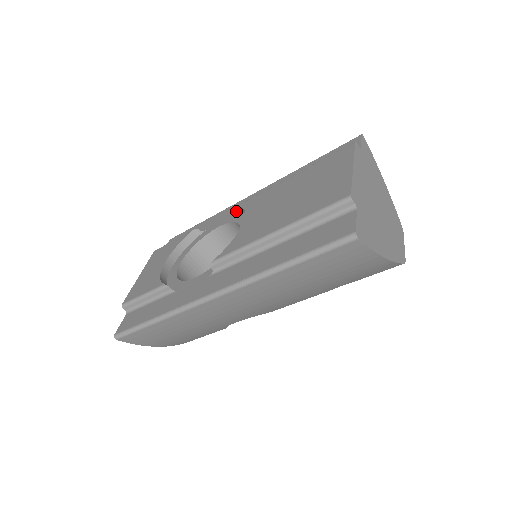
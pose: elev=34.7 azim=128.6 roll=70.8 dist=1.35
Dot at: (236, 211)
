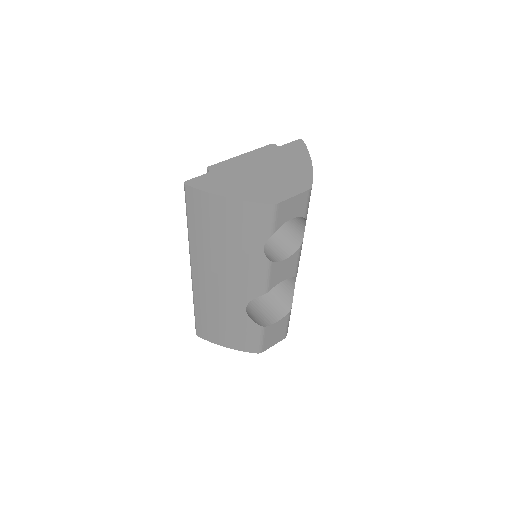
Dot at: occluded
